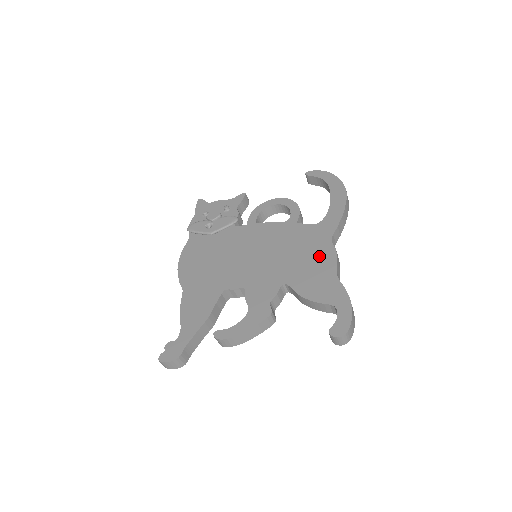
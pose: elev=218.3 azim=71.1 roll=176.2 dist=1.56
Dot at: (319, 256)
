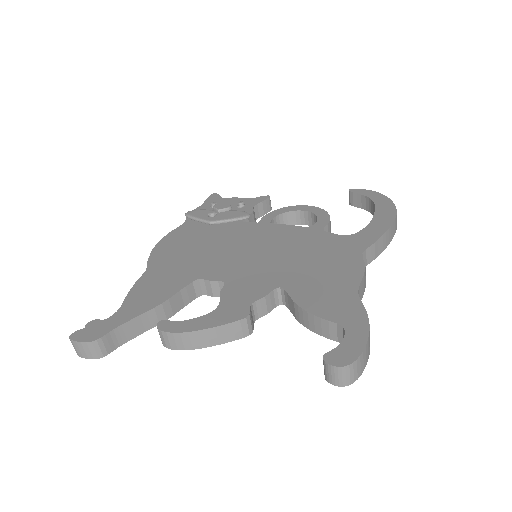
Dot at: (339, 267)
